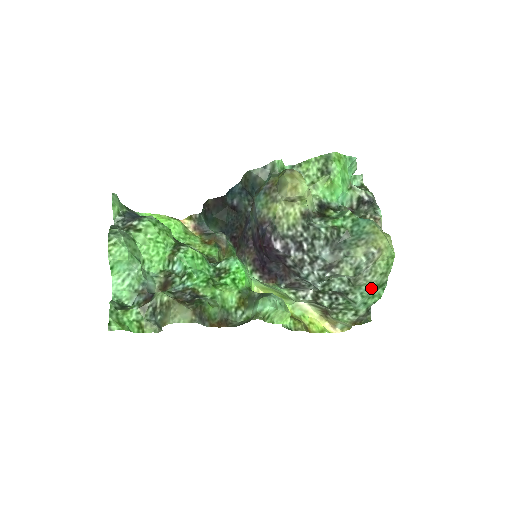
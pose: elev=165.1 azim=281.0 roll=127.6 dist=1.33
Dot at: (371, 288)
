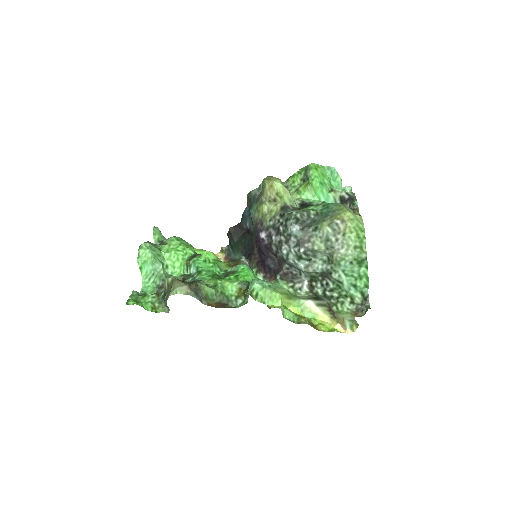
Dot at: (349, 263)
